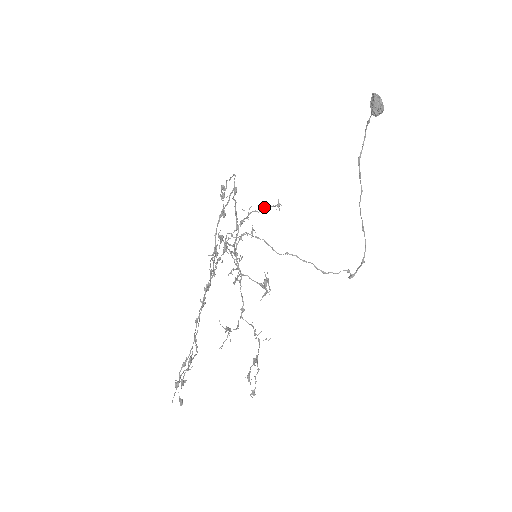
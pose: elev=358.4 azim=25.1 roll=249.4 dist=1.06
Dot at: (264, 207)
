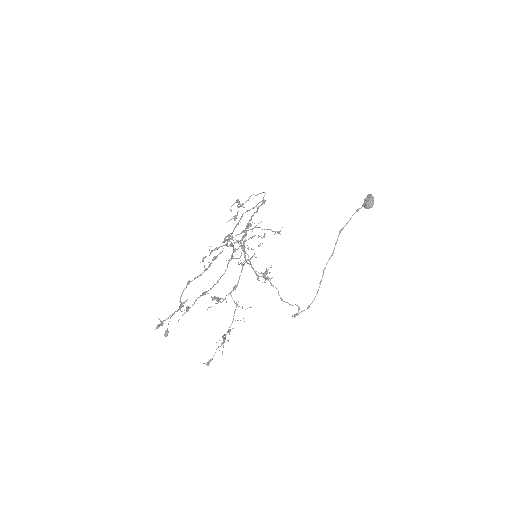
Dot at: (266, 229)
